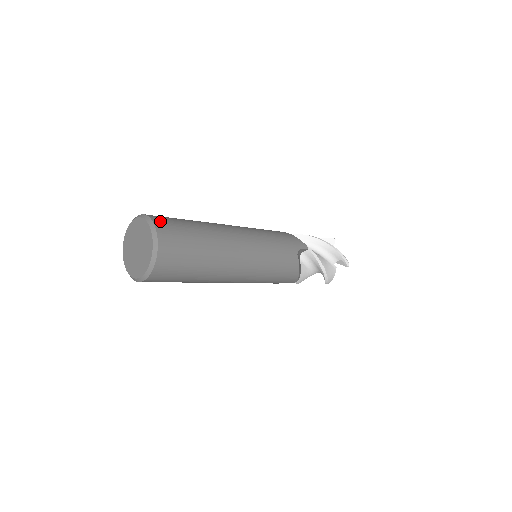
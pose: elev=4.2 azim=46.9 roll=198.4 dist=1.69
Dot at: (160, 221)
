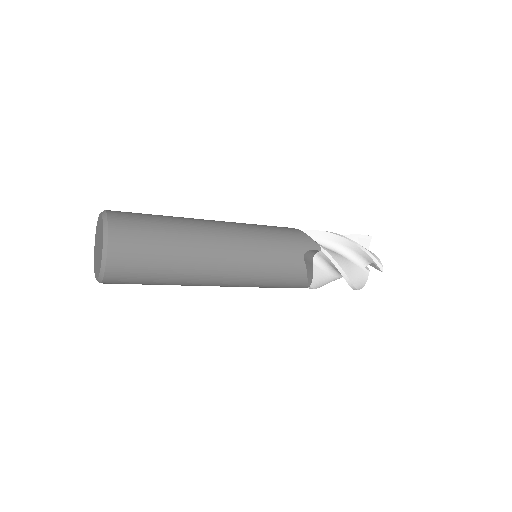
Dot at: (118, 218)
